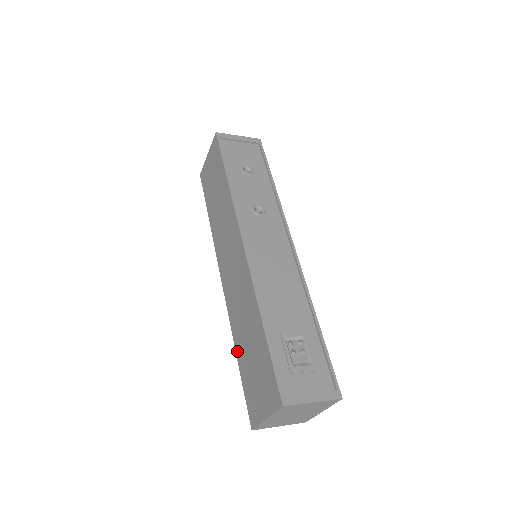
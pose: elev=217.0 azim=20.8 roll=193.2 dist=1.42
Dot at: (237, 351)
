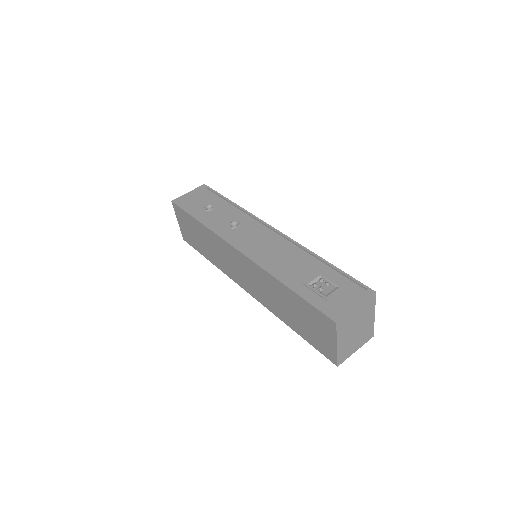
Dot at: (289, 325)
